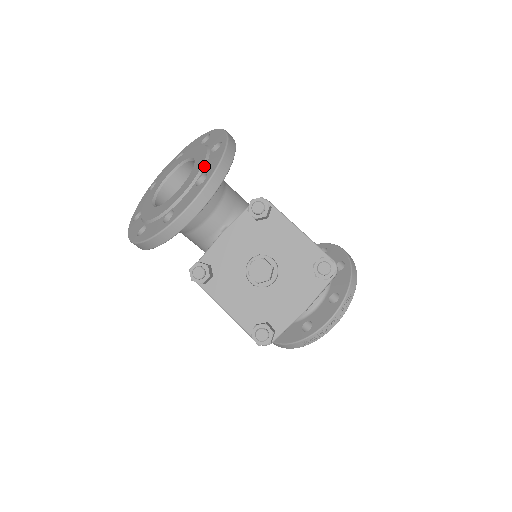
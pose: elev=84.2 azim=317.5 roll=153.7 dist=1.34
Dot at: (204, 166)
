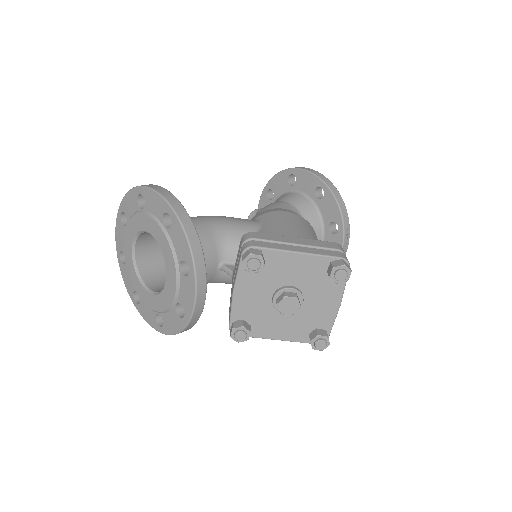
Dot at: (173, 249)
